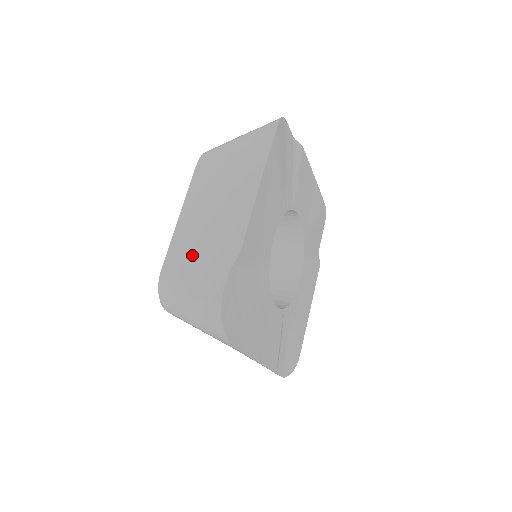
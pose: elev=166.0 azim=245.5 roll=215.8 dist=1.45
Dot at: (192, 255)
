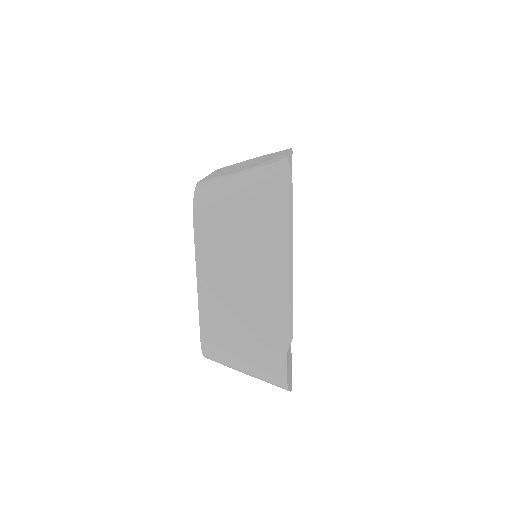
Dot at: (234, 331)
